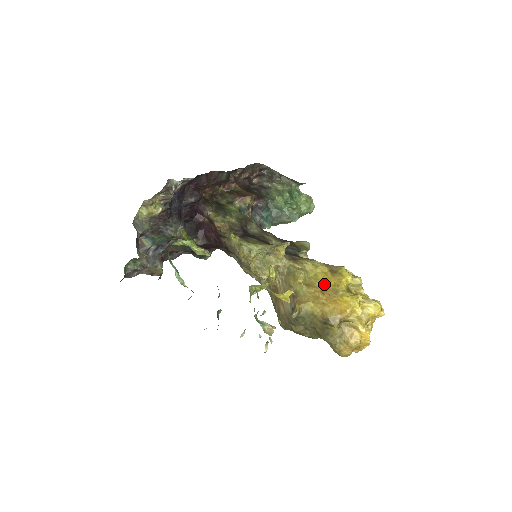
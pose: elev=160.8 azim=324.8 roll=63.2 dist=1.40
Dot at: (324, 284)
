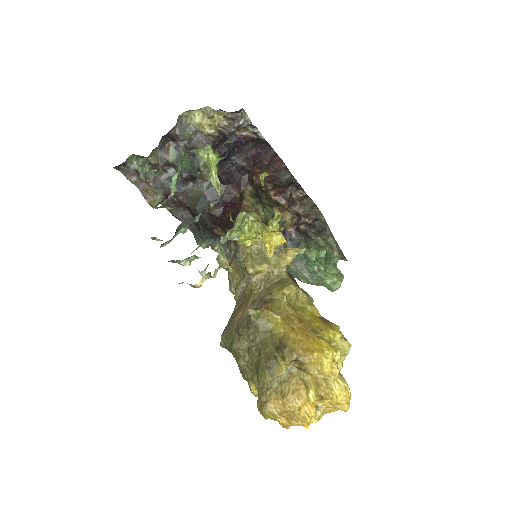
Dot at: (307, 318)
